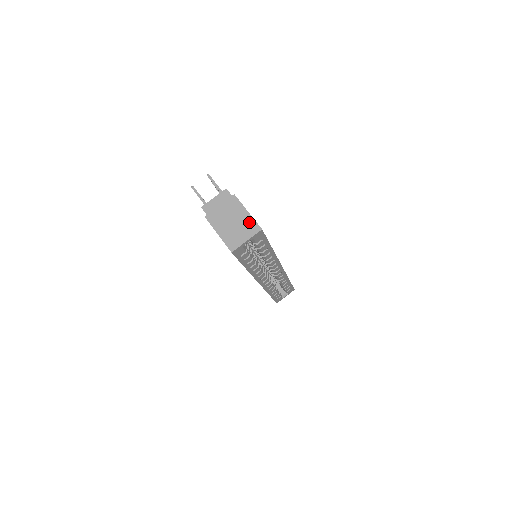
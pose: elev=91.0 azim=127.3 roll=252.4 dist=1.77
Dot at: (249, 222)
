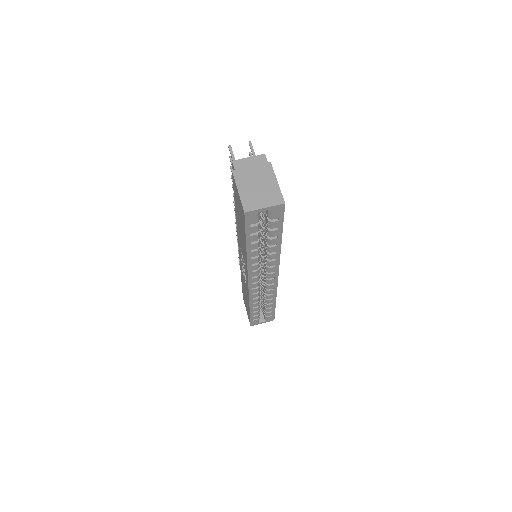
Dot at: (275, 192)
